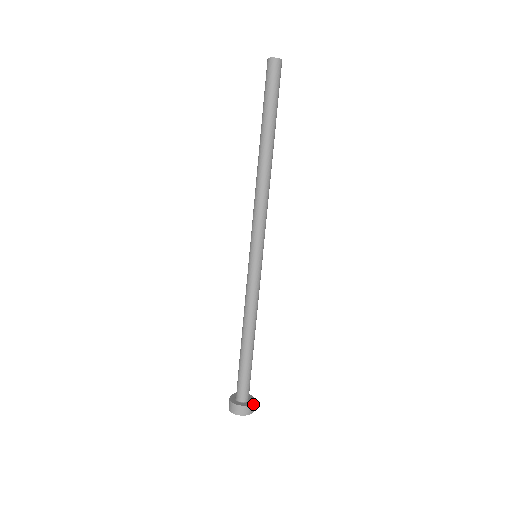
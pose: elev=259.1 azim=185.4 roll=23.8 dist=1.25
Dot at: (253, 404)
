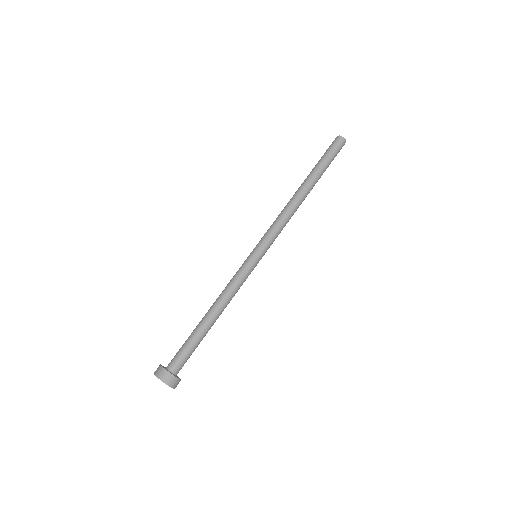
Dot at: (173, 377)
